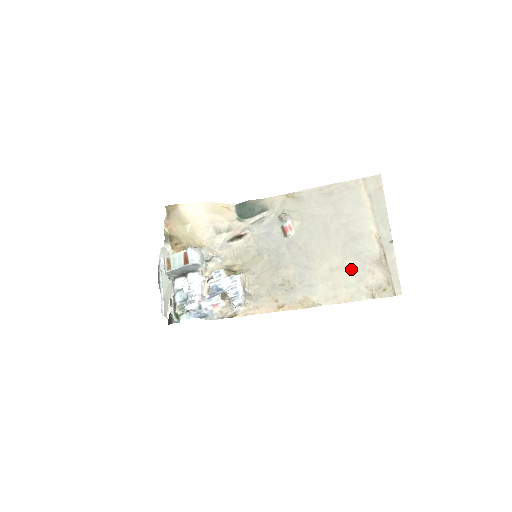
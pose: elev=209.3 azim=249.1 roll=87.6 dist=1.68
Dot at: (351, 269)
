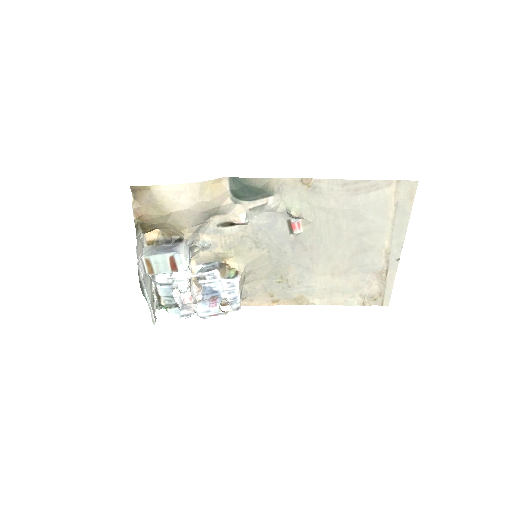
Dot at: (352, 279)
